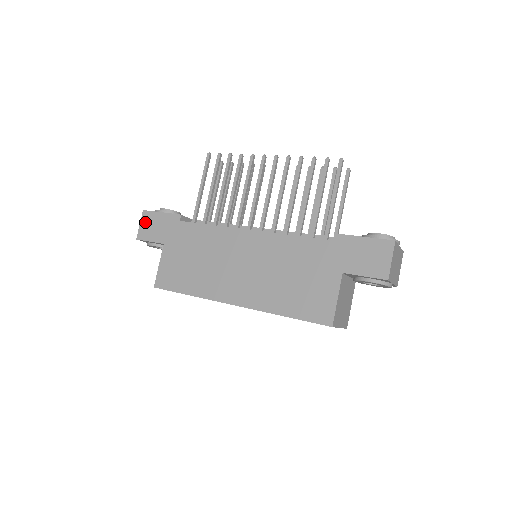
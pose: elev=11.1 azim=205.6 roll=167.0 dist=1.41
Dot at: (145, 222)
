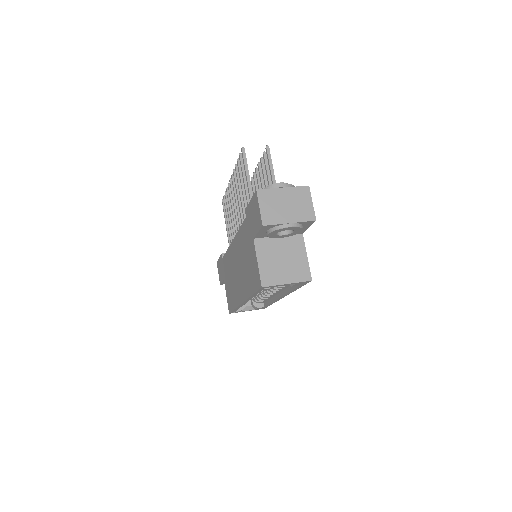
Dot at: (218, 270)
